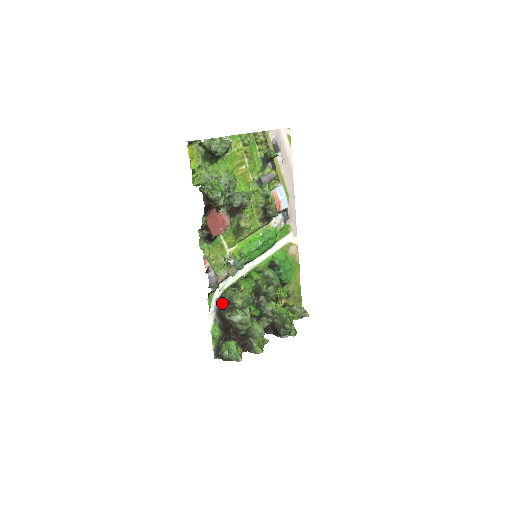
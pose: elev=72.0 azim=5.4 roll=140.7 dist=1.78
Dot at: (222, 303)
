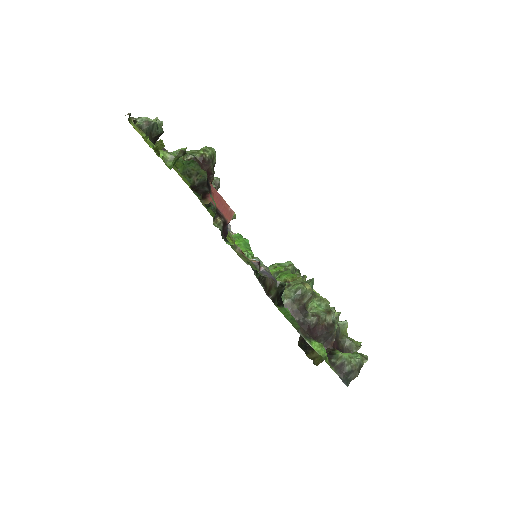
Dot at: (292, 312)
